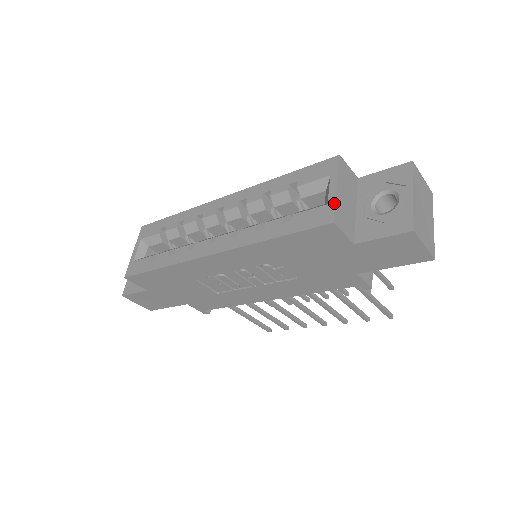
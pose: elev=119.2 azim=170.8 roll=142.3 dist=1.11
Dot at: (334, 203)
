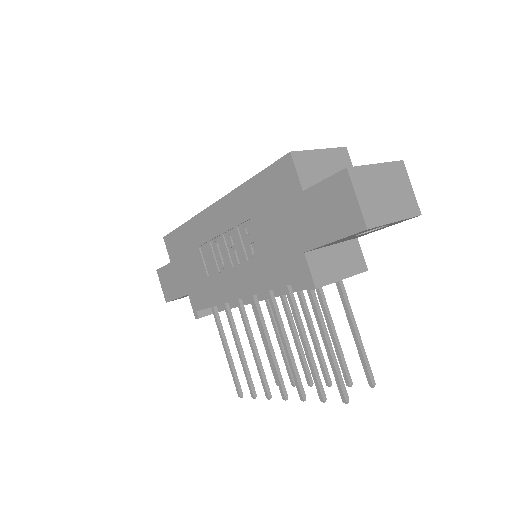
Dot at: (306, 150)
